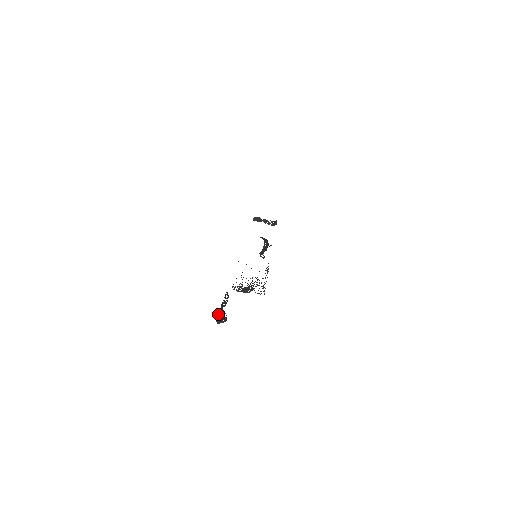
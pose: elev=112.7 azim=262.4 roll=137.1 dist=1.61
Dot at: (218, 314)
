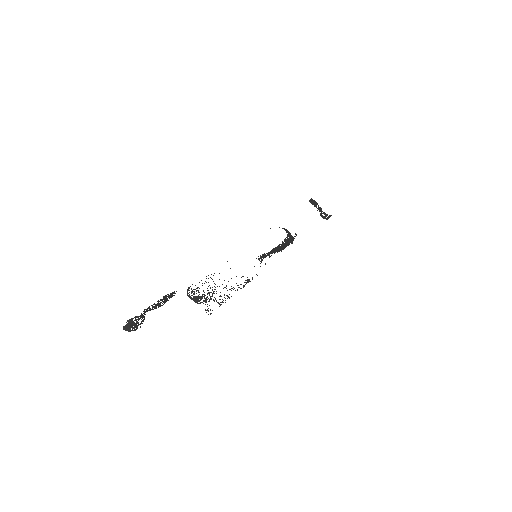
Dot at: (130, 320)
